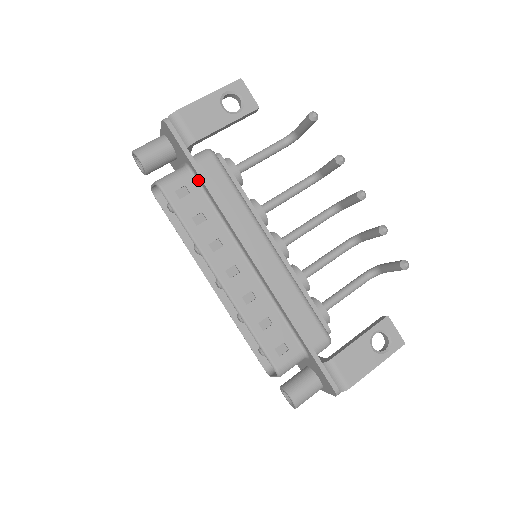
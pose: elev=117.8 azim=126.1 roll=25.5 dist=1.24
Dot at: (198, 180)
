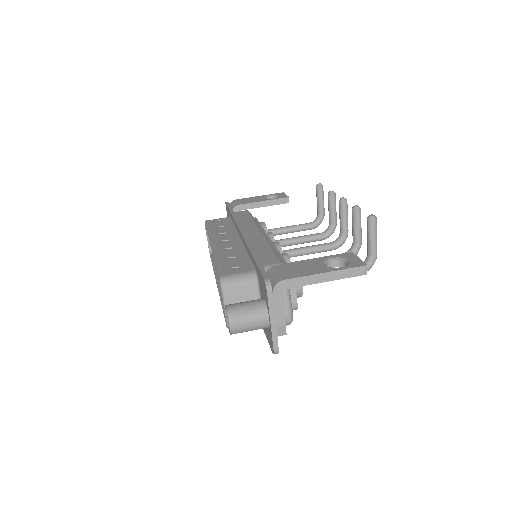
Dot at: (231, 218)
